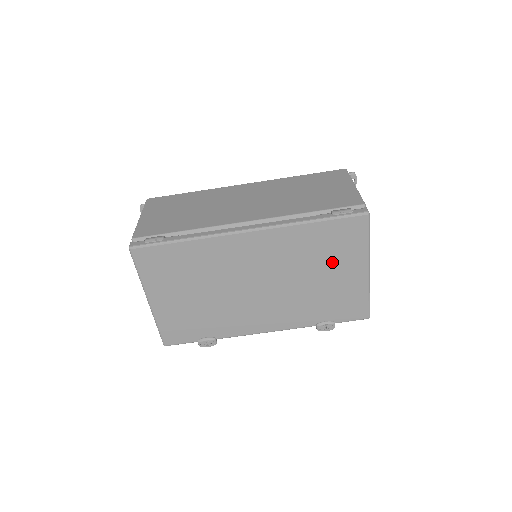
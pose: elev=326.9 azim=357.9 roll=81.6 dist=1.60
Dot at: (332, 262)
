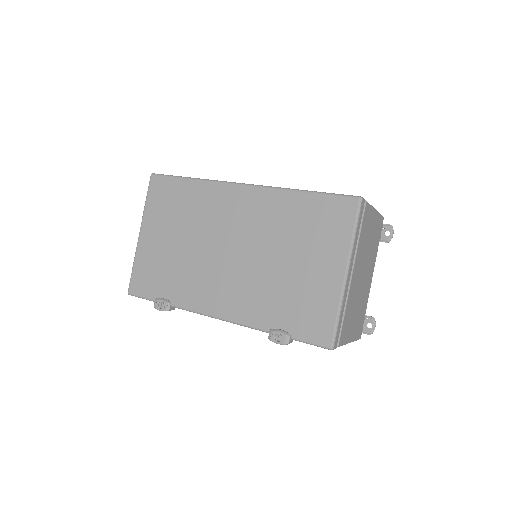
Dot at: (309, 247)
